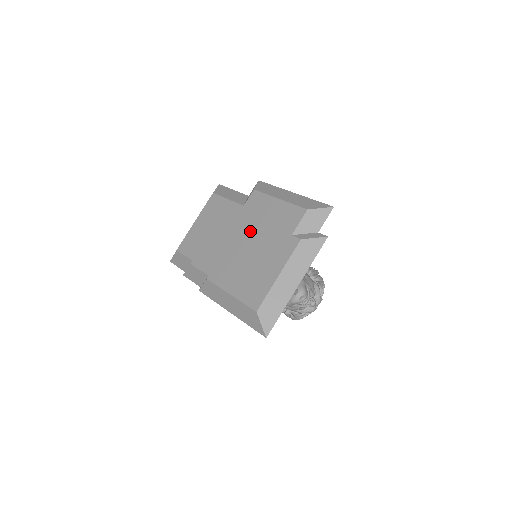
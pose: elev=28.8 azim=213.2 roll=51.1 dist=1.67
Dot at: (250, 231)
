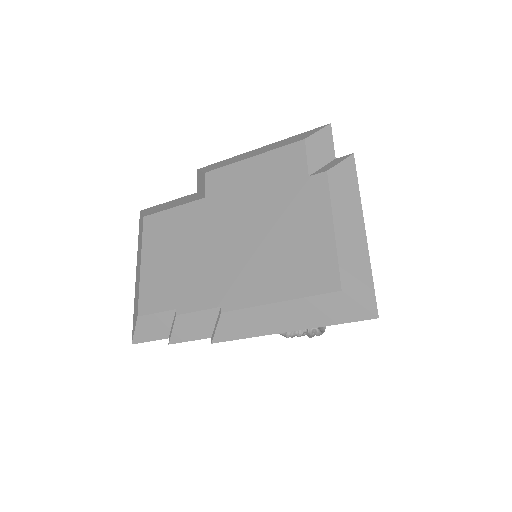
Dot at: (241, 214)
